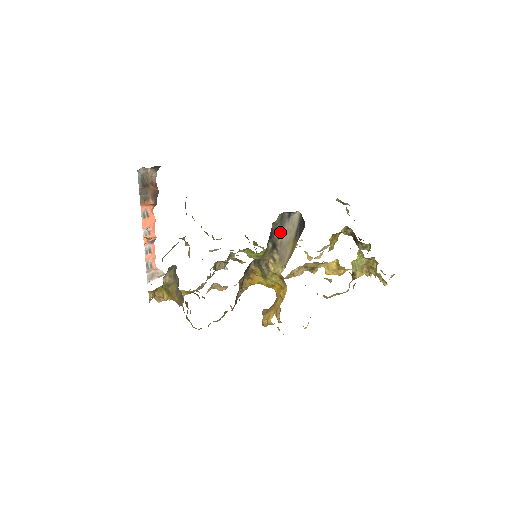
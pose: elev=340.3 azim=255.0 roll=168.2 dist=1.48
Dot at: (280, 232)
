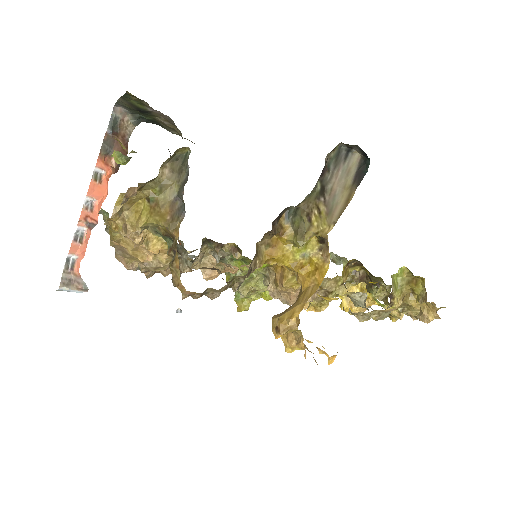
Dot at: (332, 174)
